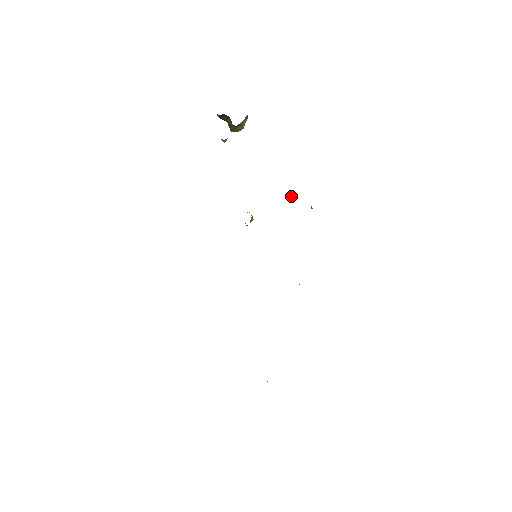
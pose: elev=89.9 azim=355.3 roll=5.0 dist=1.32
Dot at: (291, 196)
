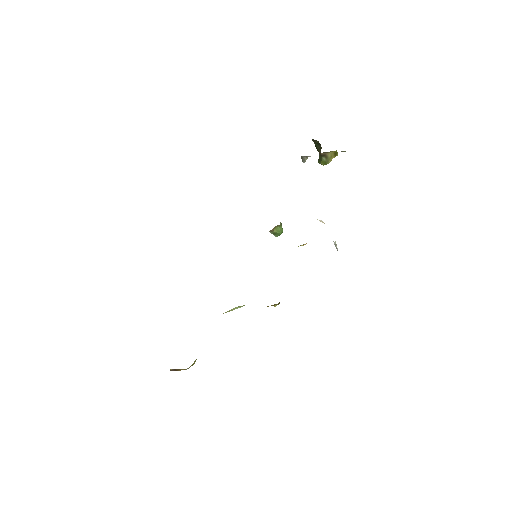
Dot at: (321, 221)
